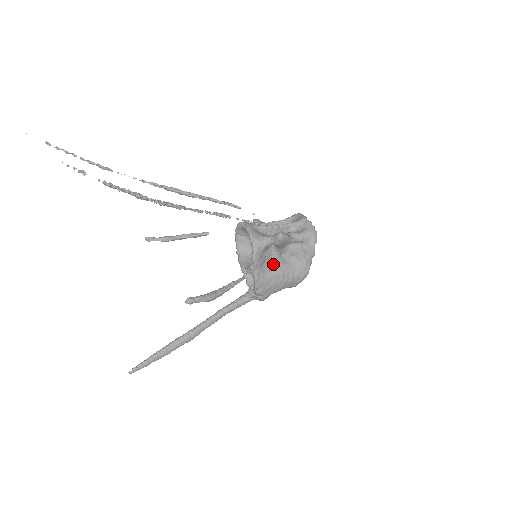
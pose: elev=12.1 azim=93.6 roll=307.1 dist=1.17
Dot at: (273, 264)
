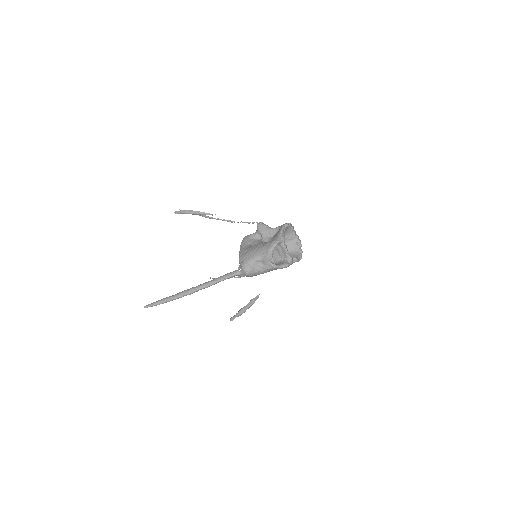
Dot at: occluded
